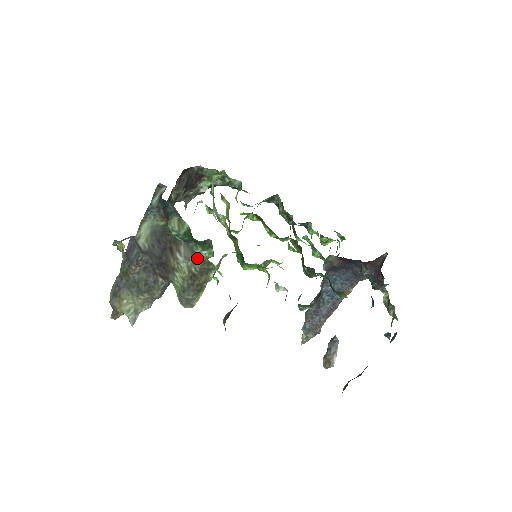
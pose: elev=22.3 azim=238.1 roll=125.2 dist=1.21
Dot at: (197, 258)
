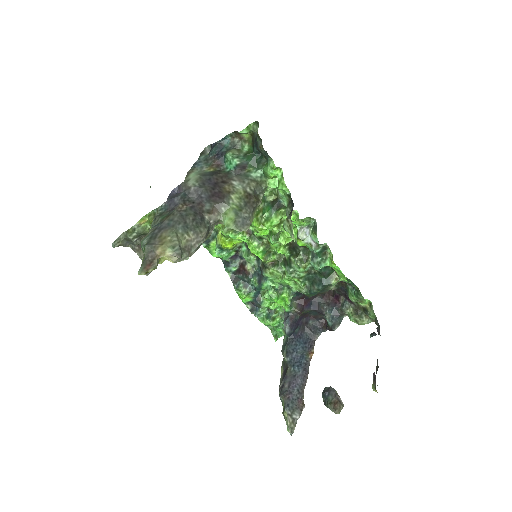
Dot at: (251, 179)
